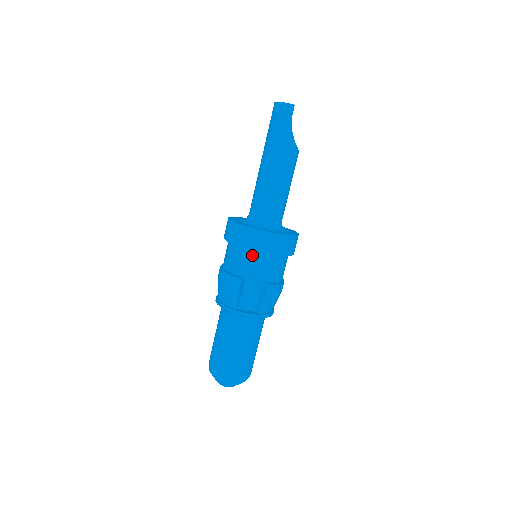
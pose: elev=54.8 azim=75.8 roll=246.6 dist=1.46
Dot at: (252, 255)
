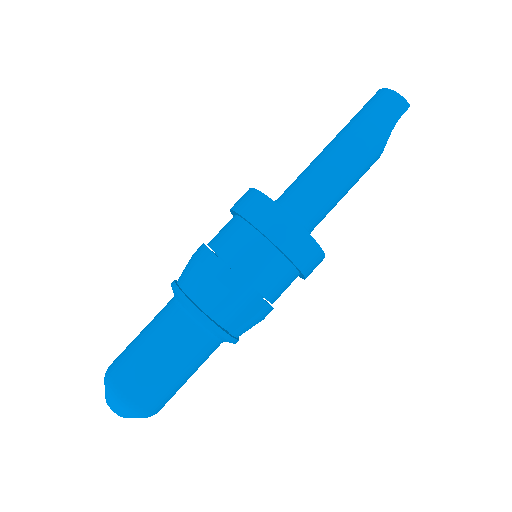
Dot at: (271, 254)
